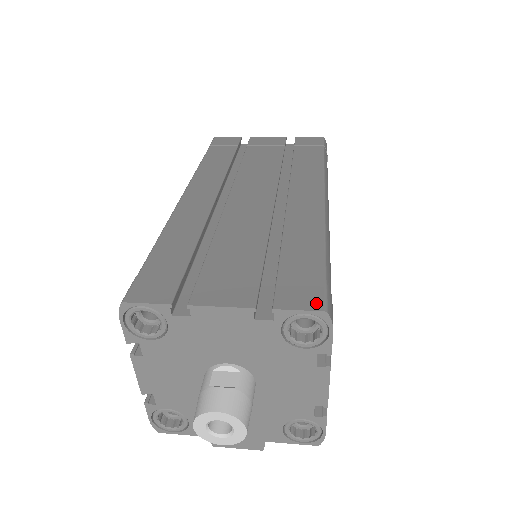
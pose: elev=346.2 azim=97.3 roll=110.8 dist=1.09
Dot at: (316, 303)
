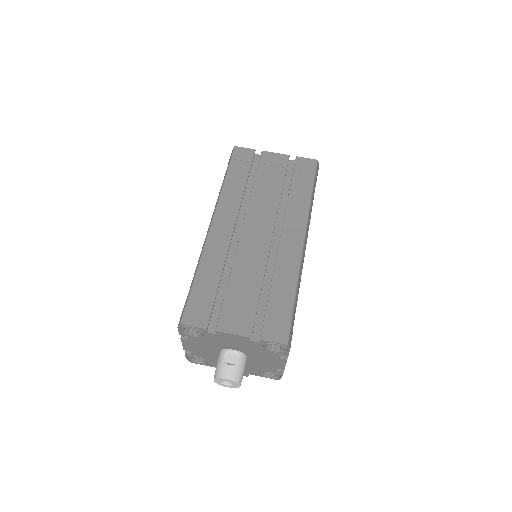
Dot at: (283, 338)
